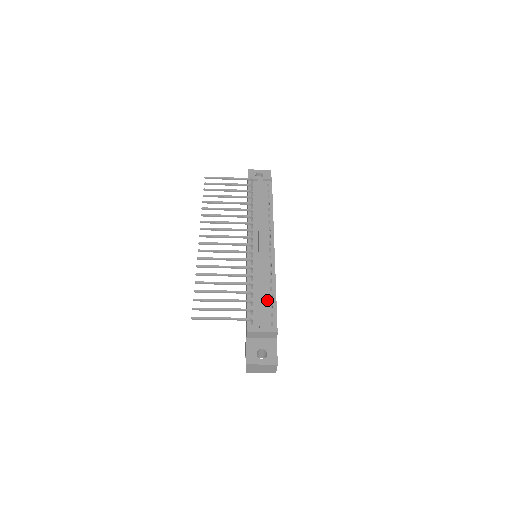
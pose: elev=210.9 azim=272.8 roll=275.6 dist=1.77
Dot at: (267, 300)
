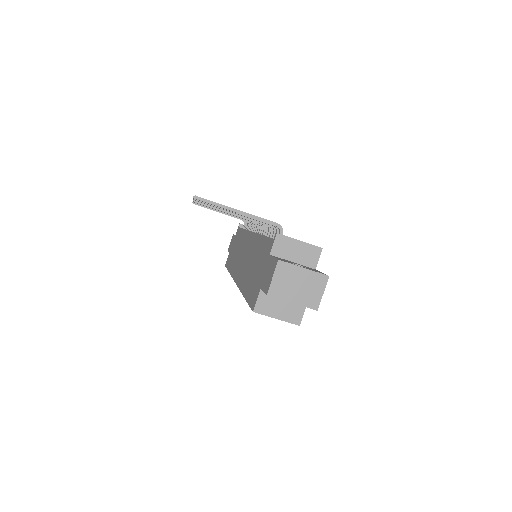
Dot at: occluded
